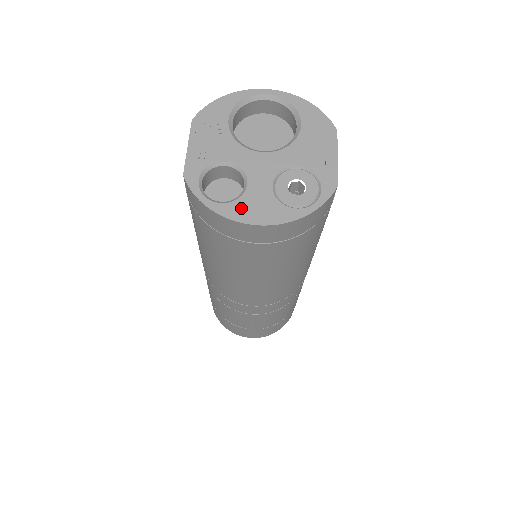
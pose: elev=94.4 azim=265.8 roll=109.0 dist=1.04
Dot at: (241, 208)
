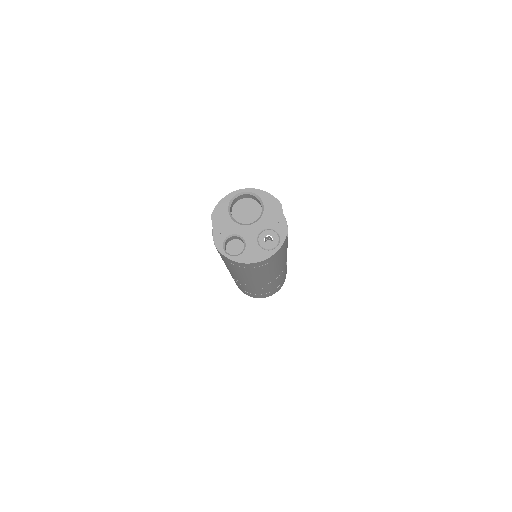
Dot at: (246, 256)
